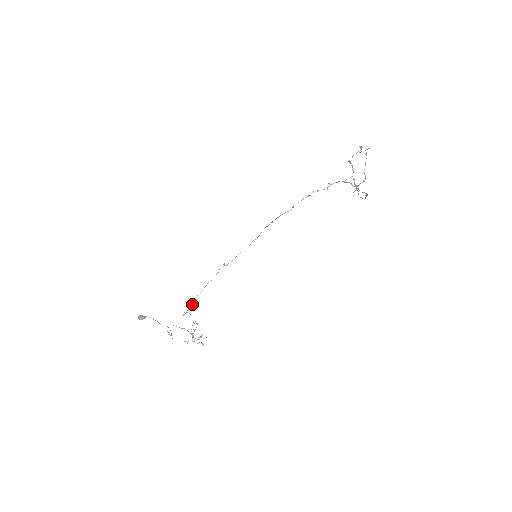
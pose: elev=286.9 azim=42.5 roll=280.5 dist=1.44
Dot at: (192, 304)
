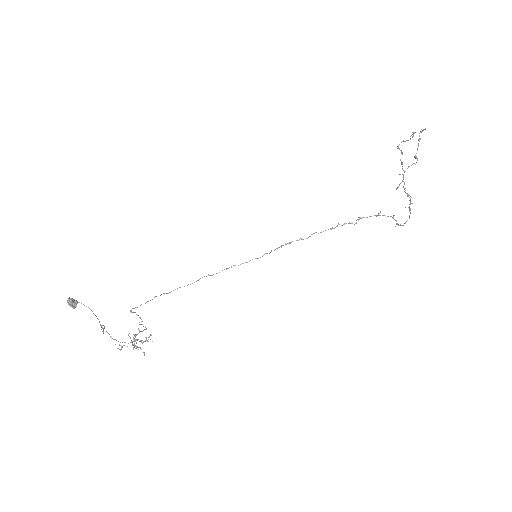
Dot at: (150, 300)
